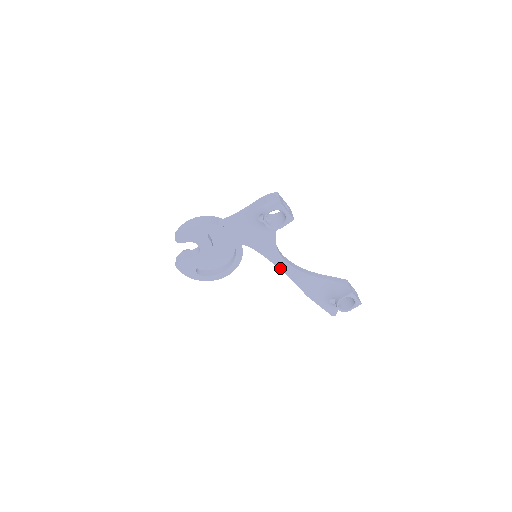
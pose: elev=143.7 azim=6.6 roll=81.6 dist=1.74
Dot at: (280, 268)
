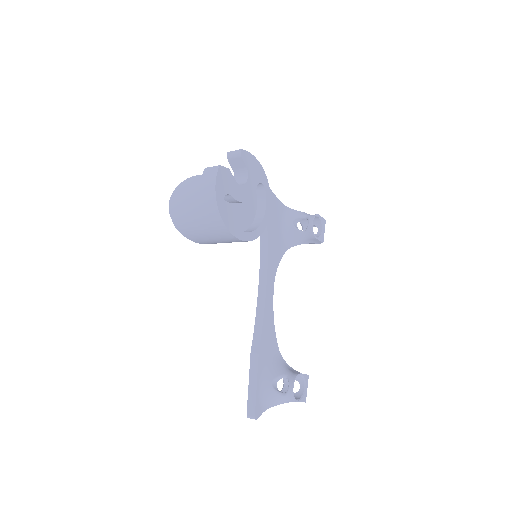
Dot at: (266, 289)
